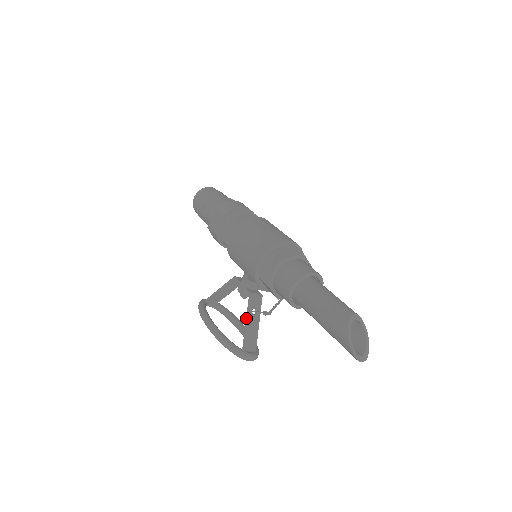
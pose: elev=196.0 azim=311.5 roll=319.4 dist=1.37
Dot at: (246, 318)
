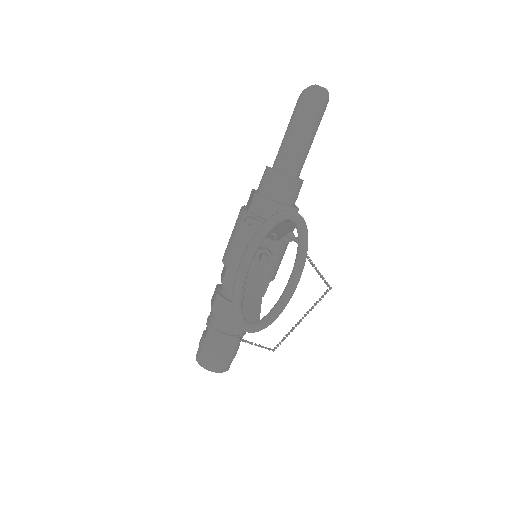
Dot at: occluded
